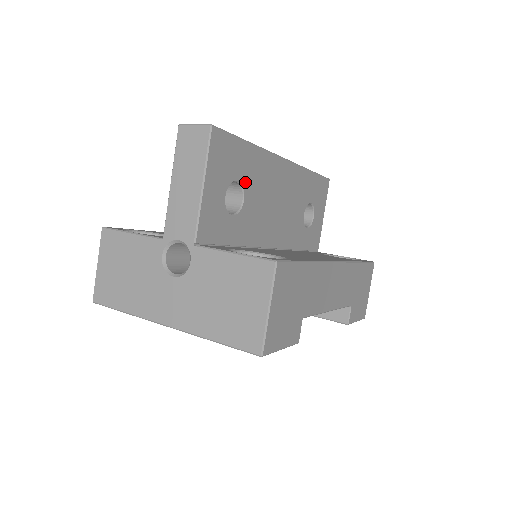
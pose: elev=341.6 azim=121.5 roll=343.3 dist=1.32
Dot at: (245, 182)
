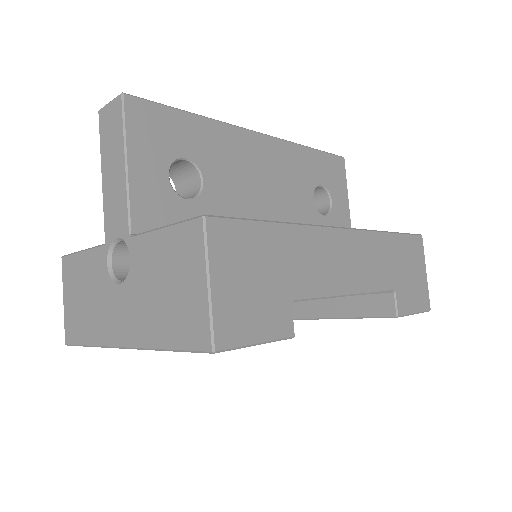
Dot at: (199, 160)
